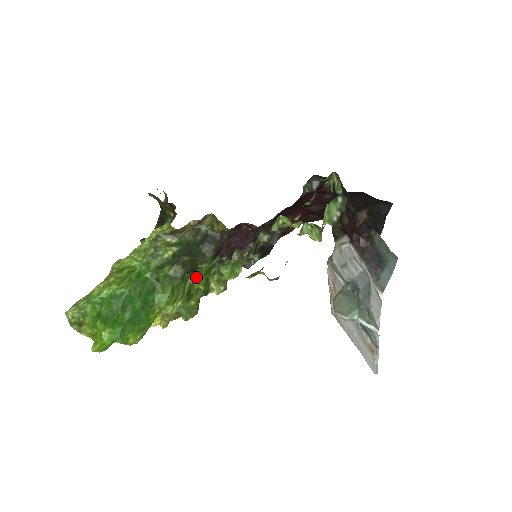
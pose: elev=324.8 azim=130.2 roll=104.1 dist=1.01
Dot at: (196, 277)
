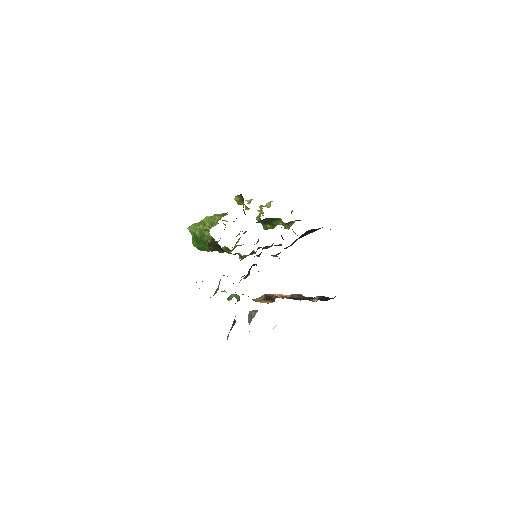
Dot at: (225, 249)
